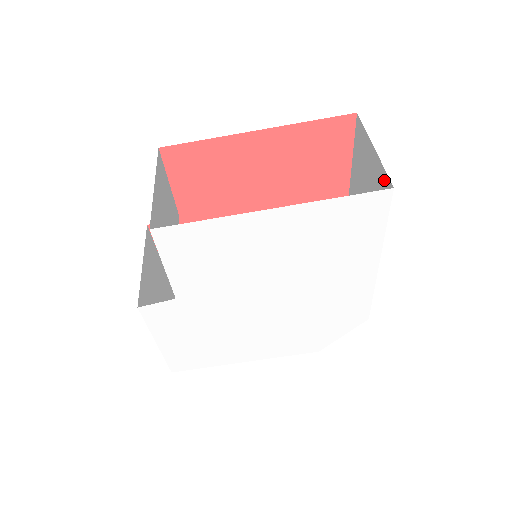
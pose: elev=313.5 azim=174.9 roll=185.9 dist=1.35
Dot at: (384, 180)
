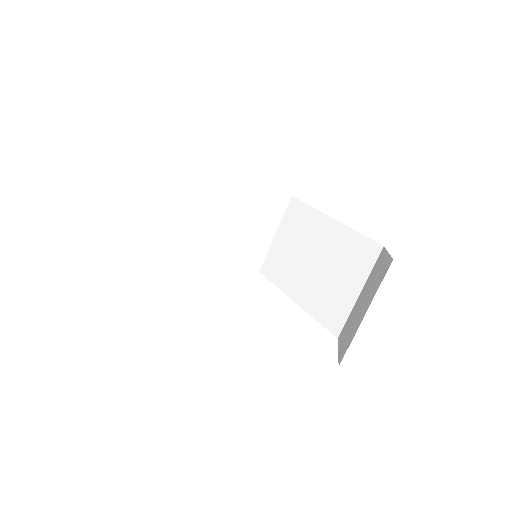
Dot at: occluded
